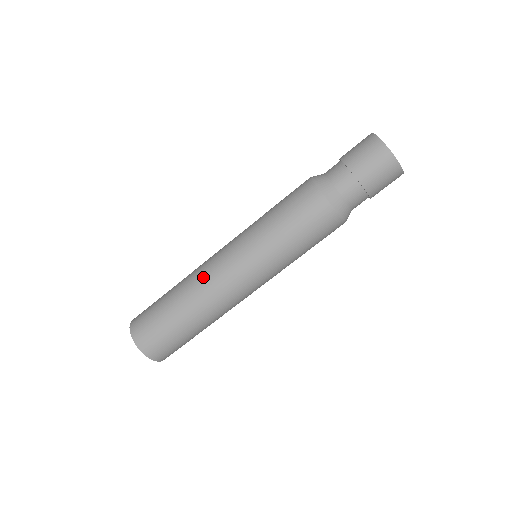
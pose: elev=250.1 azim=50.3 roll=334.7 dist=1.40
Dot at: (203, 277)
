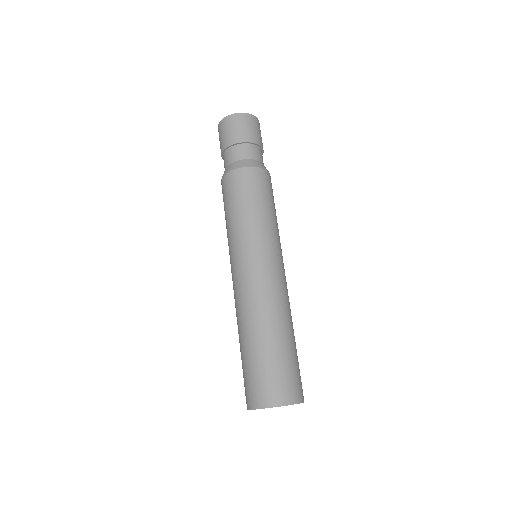
Dot at: (238, 303)
